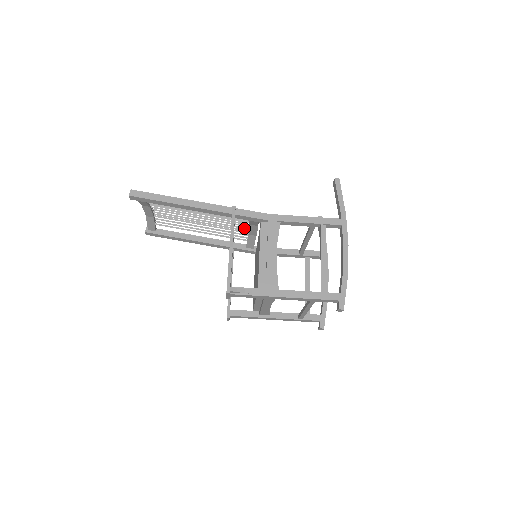
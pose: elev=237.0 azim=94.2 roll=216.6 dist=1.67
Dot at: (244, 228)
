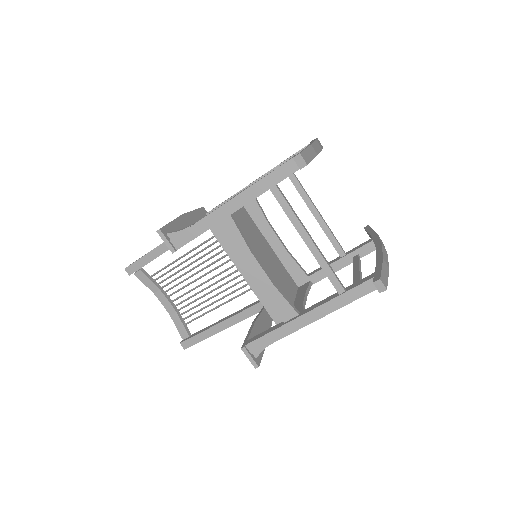
Dot at: occluded
